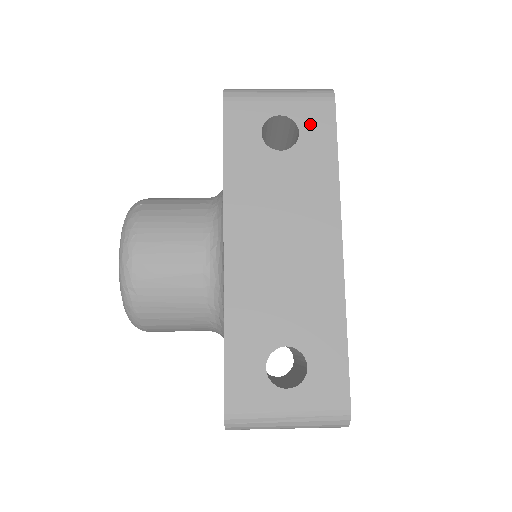
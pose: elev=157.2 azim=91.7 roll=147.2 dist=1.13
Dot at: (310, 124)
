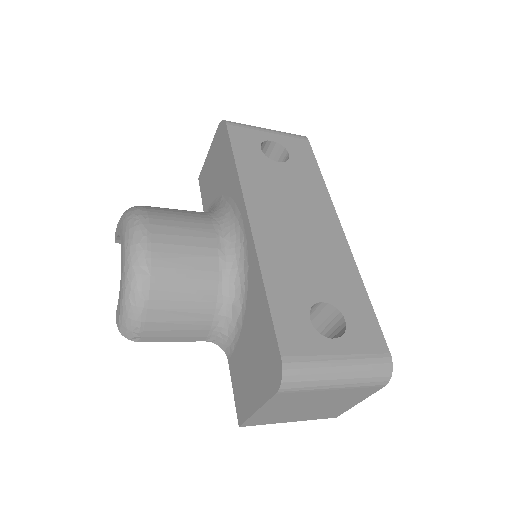
Dot at: (295, 150)
